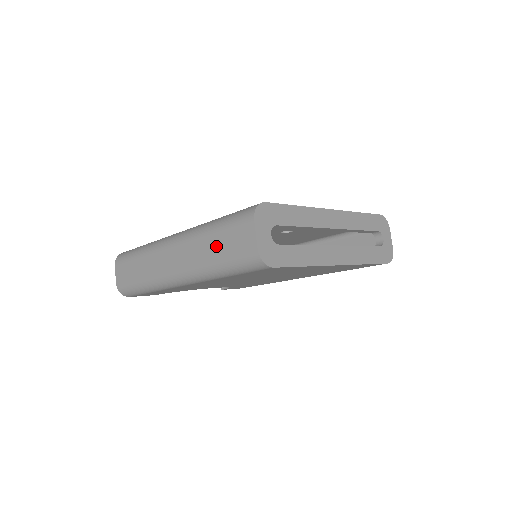
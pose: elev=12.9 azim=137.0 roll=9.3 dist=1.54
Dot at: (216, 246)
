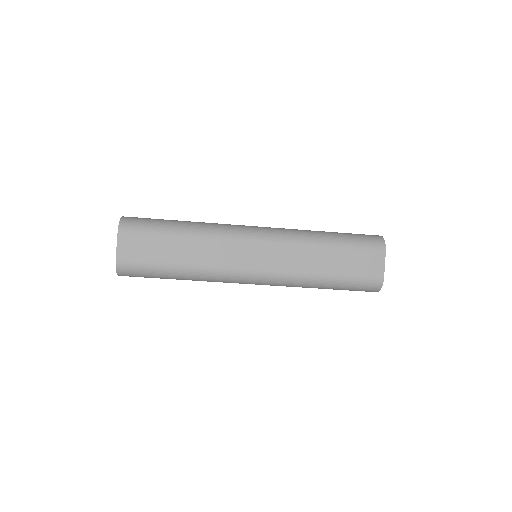
Dot at: (332, 261)
